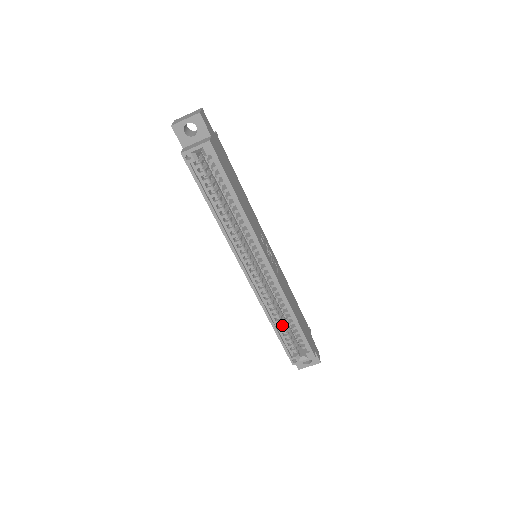
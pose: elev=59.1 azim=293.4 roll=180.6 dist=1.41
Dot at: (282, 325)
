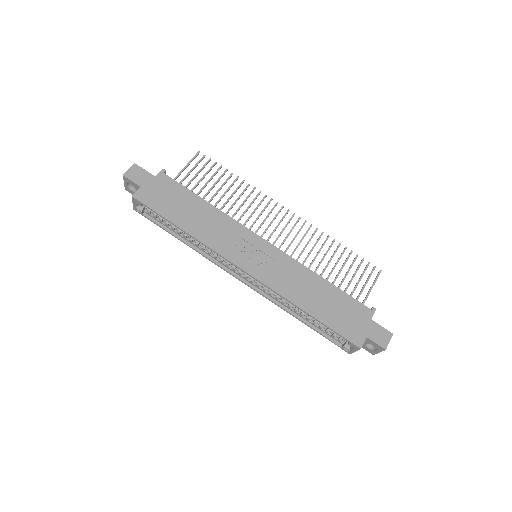
Dot at: (307, 317)
